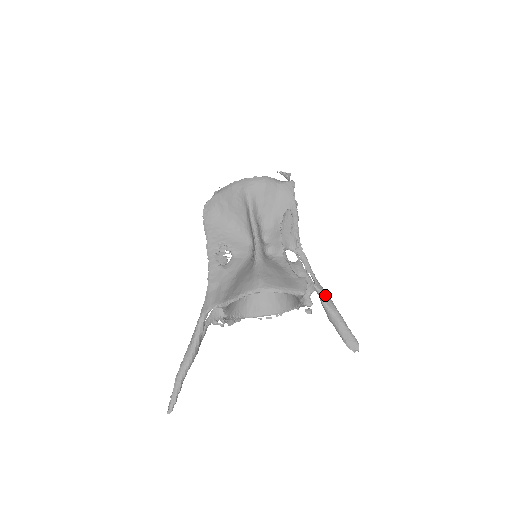
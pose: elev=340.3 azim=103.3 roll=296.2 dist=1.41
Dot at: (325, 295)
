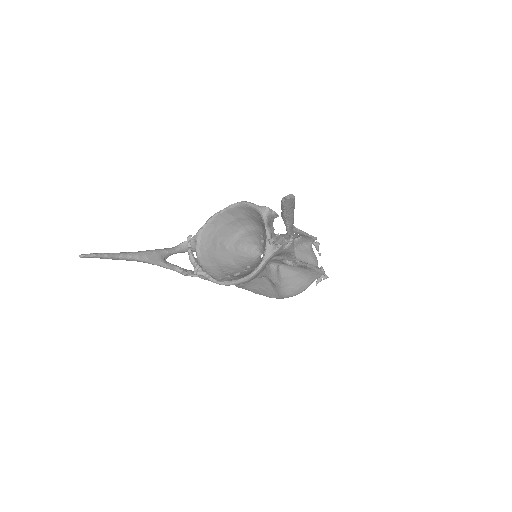
Dot at: occluded
